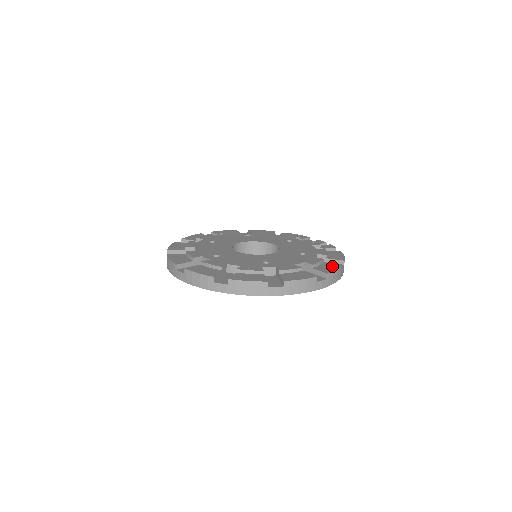
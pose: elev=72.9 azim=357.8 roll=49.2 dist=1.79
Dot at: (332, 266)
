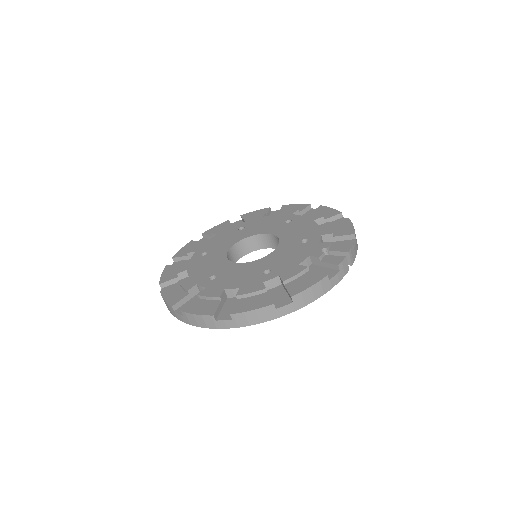
Dot at: (258, 303)
